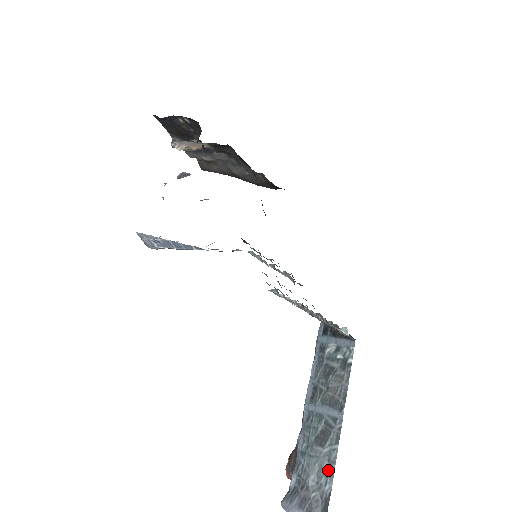
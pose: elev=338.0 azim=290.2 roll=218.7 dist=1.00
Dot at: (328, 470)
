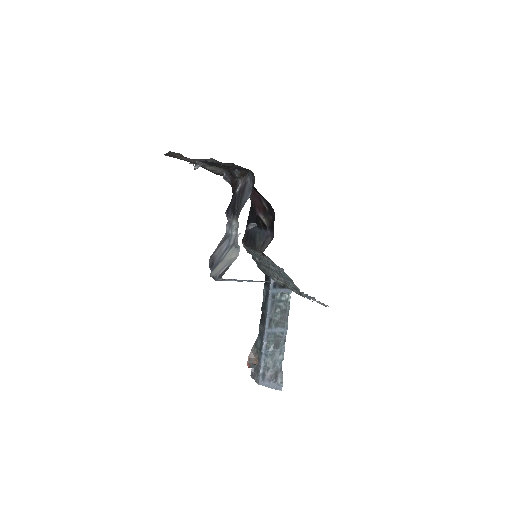
Dot at: (281, 358)
